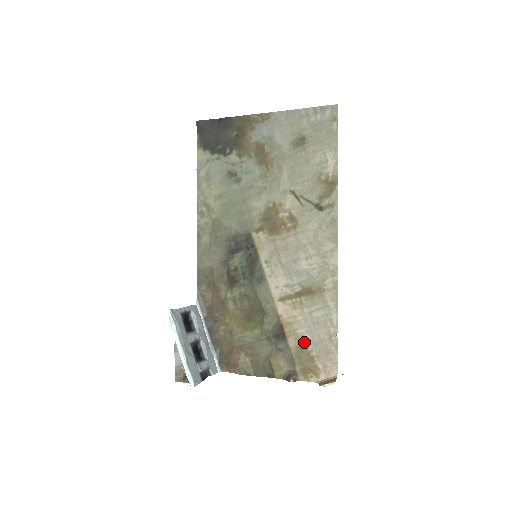
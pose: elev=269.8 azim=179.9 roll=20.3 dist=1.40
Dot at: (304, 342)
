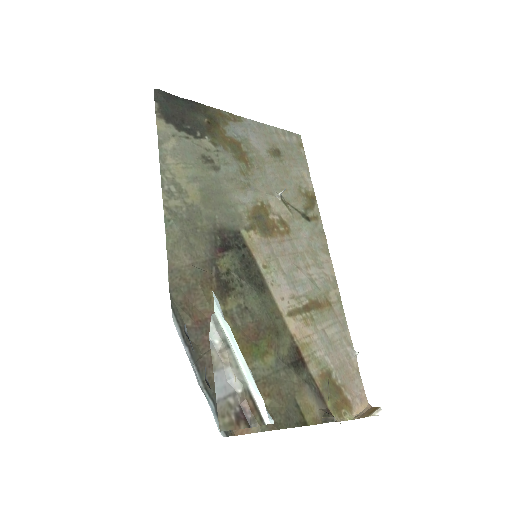
Dot at: (326, 368)
